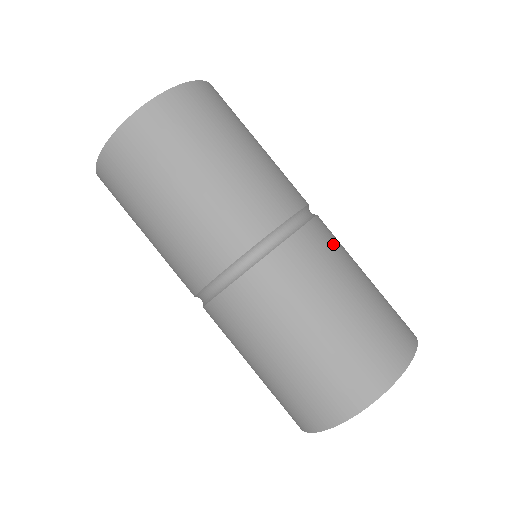
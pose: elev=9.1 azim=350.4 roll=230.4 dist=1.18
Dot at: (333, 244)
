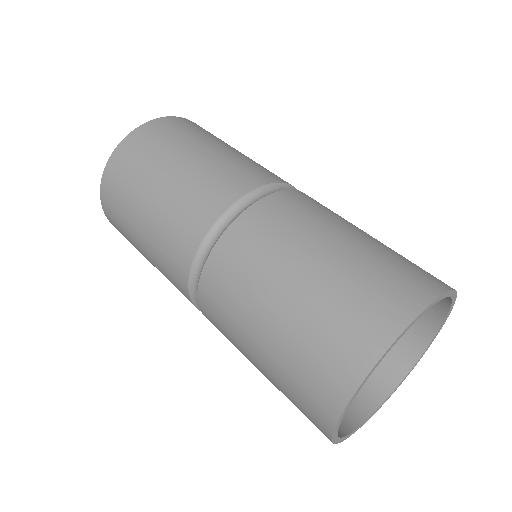
Dot at: (236, 271)
